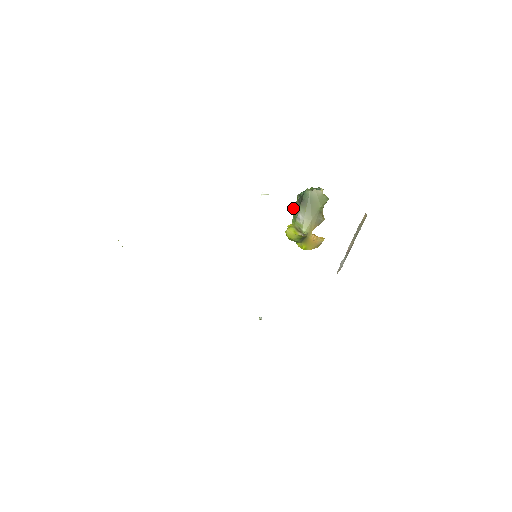
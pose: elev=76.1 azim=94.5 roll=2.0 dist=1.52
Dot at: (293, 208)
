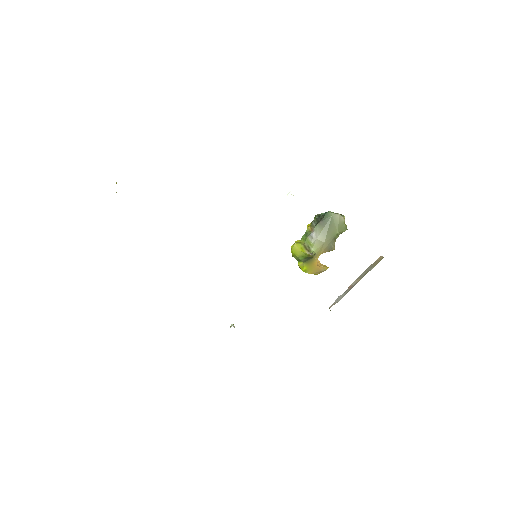
Dot at: (307, 226)
